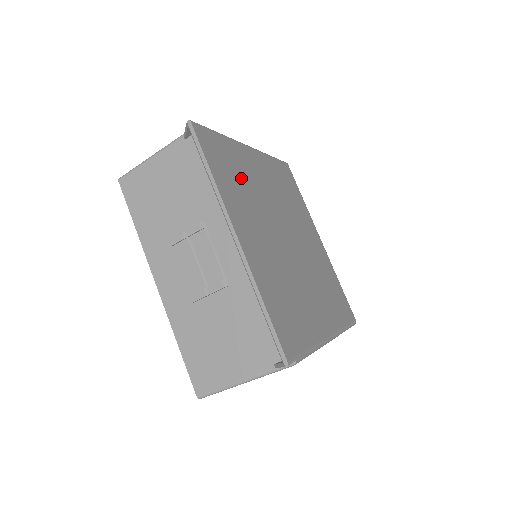
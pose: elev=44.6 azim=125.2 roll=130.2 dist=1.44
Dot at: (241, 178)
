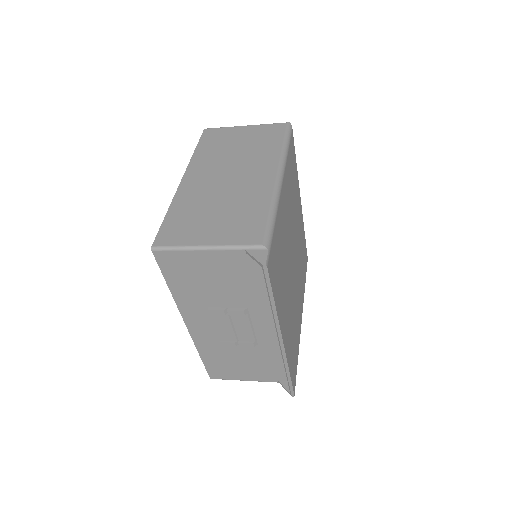
Dot at: (281, 258)
